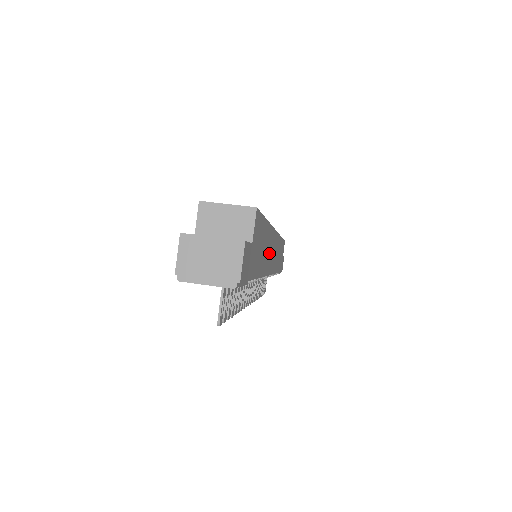
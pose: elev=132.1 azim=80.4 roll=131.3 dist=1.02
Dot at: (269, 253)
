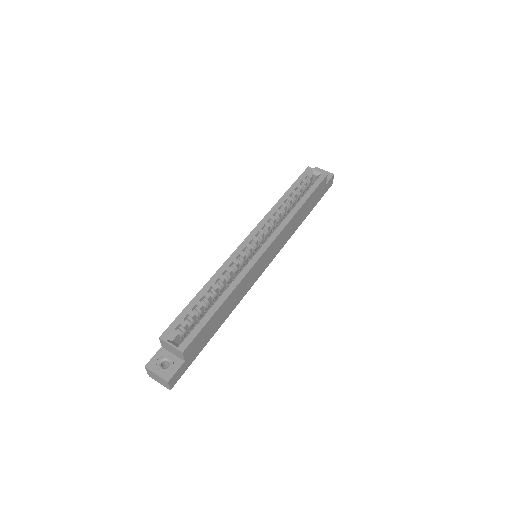
Dot at: (245, 286)
